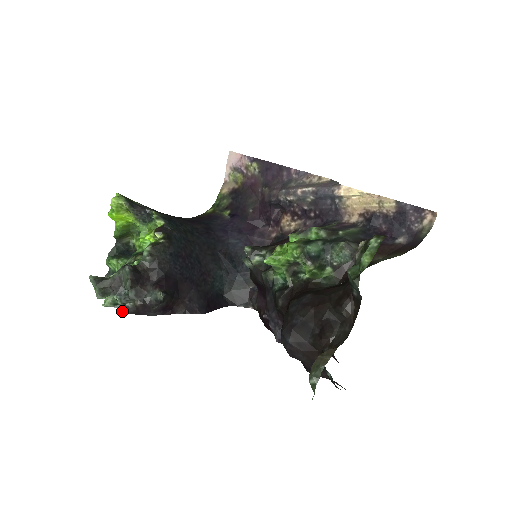
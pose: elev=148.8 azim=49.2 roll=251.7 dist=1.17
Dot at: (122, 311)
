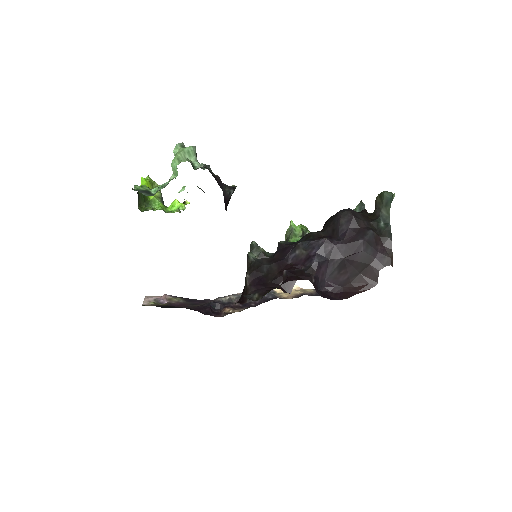
Dot at: (205, 167)
